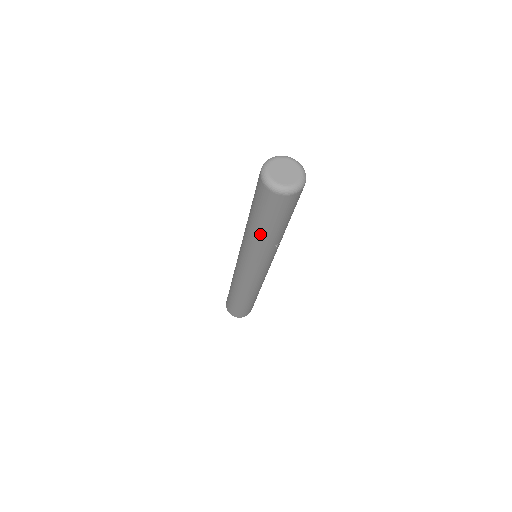
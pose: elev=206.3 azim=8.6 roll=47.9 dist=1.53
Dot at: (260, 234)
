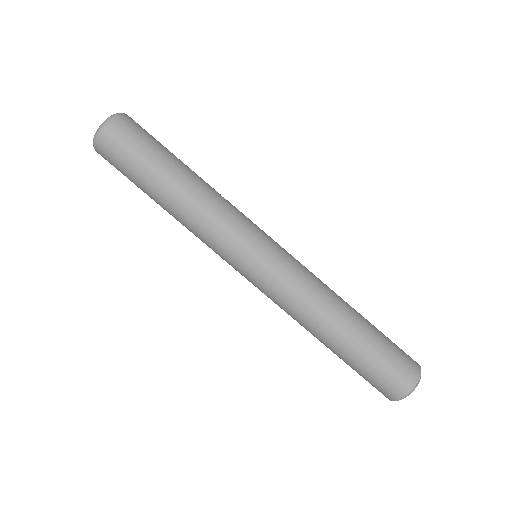
Dot at: (180, 184)
